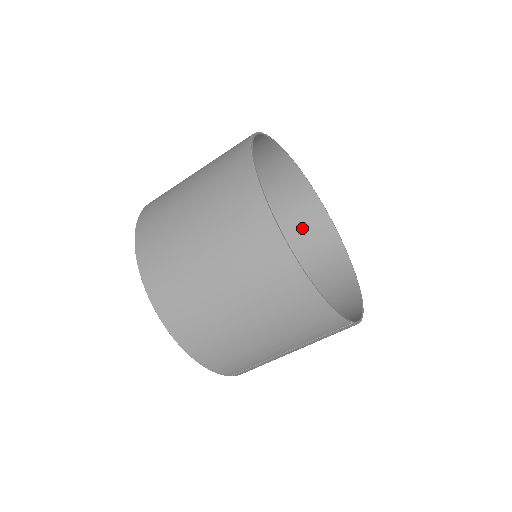
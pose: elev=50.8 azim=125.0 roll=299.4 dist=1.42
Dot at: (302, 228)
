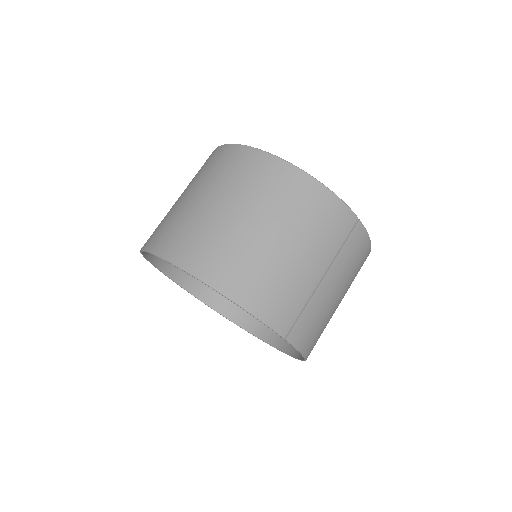
Dot at: occluded
